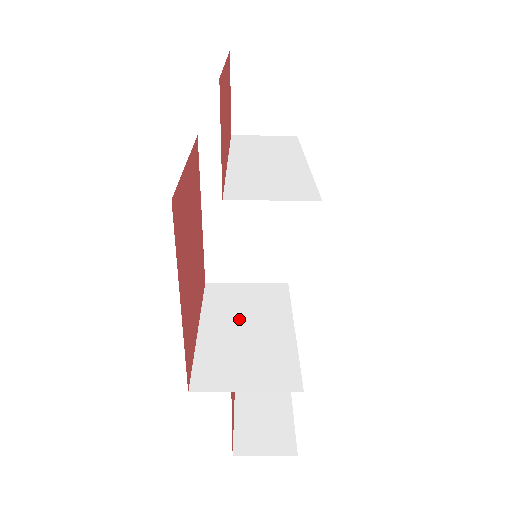
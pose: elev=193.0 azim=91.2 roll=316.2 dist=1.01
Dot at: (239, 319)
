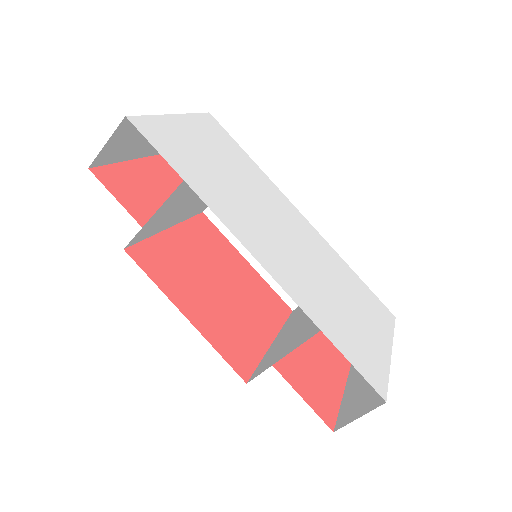
Dot at: (302, 316)
